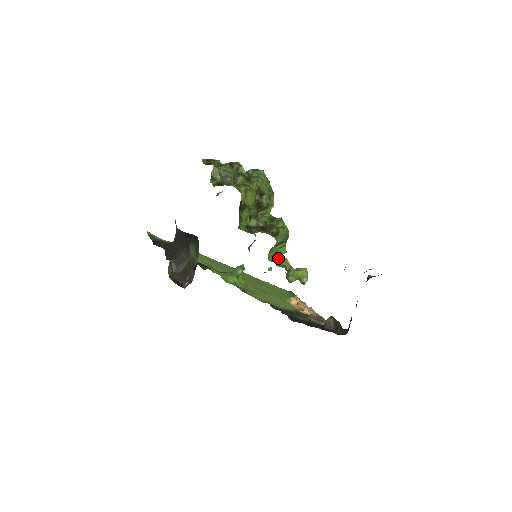
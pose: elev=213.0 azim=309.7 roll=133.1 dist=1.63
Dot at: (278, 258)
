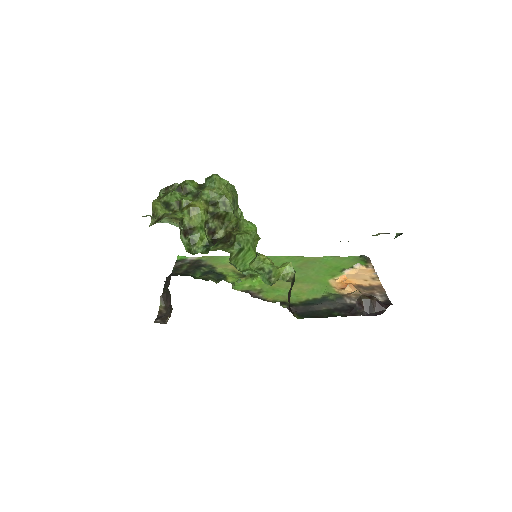
Dot at: (255, 261)
